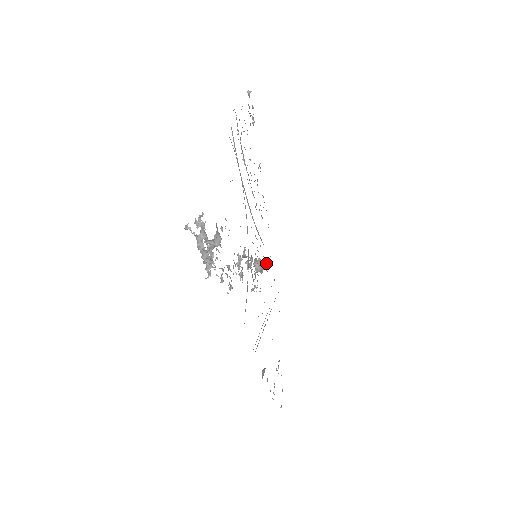
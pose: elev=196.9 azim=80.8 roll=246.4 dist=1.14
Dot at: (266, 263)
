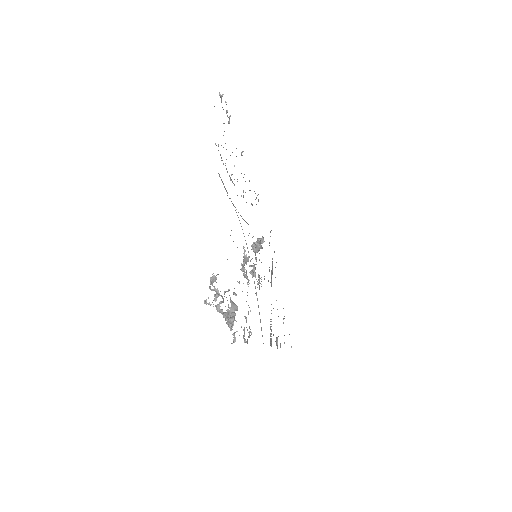
Dot at: (261, 240)
